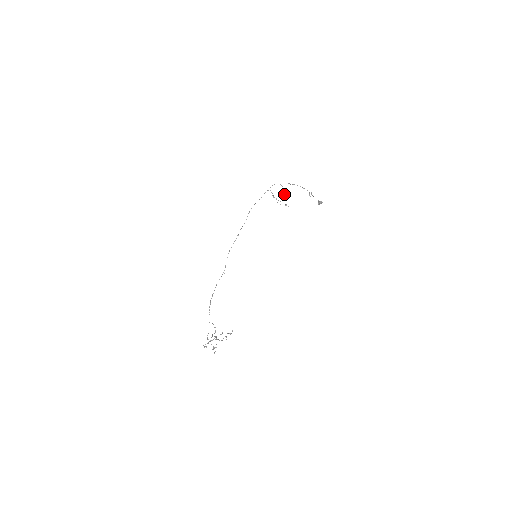
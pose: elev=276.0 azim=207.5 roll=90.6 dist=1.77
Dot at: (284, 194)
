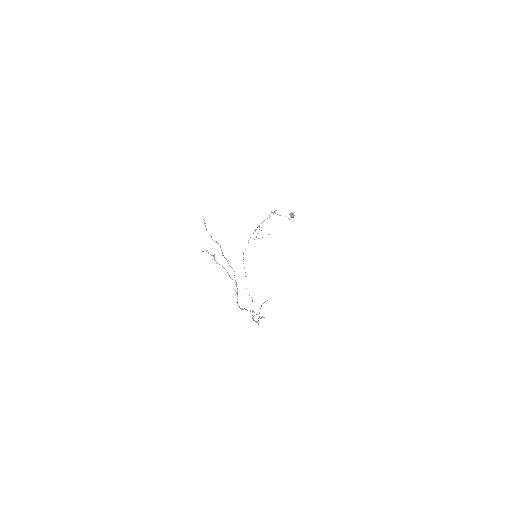
Dot at: occluded
